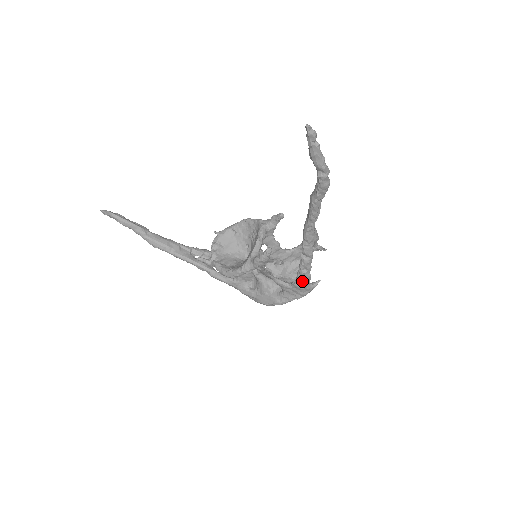
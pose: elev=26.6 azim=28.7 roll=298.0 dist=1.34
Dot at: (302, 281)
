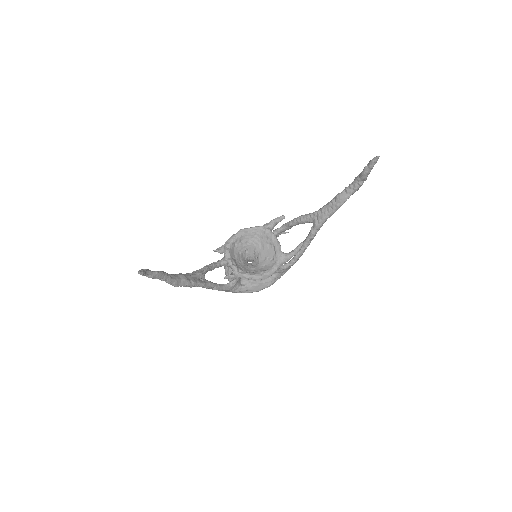
Dot at: (298, 259)
